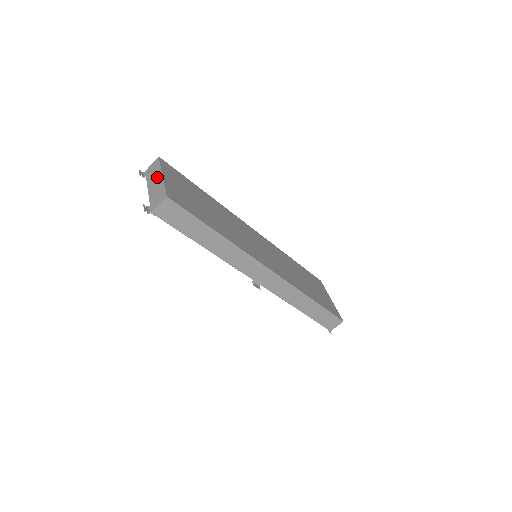
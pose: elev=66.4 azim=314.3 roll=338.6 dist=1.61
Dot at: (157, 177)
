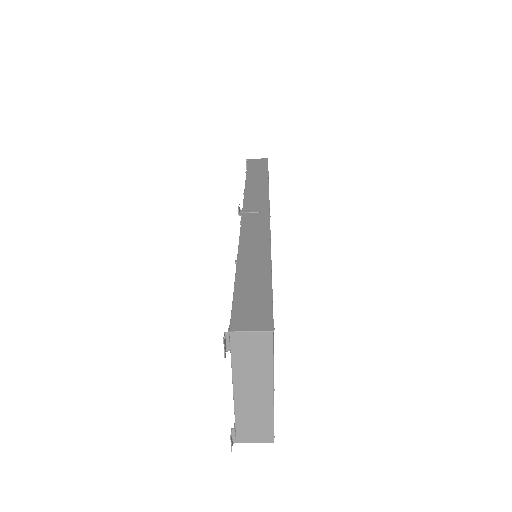
Dot at: (261, 386)
